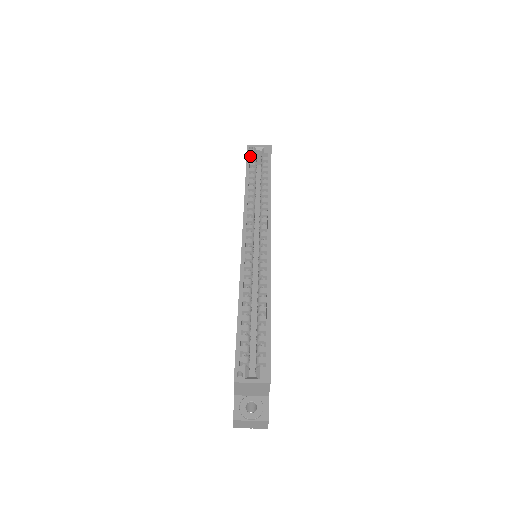
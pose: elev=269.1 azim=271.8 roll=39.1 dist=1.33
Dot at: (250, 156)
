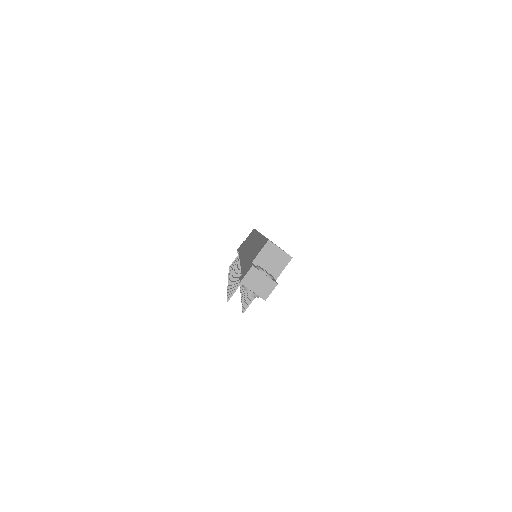
Dot at: occluded
